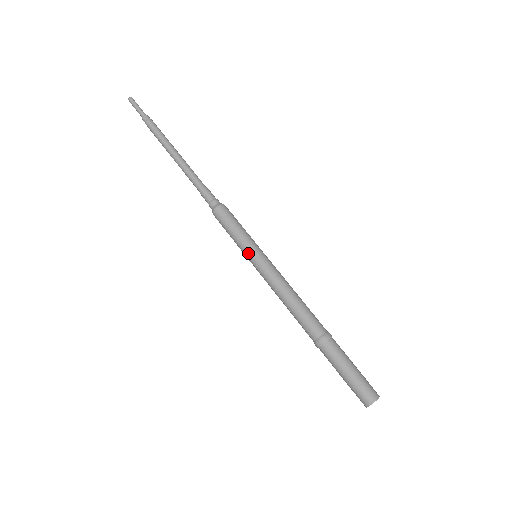
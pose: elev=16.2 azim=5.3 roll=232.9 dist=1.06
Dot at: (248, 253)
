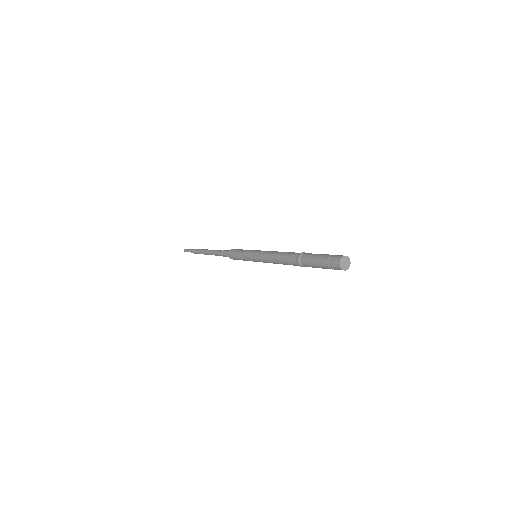
Dot at: (249, 256)
